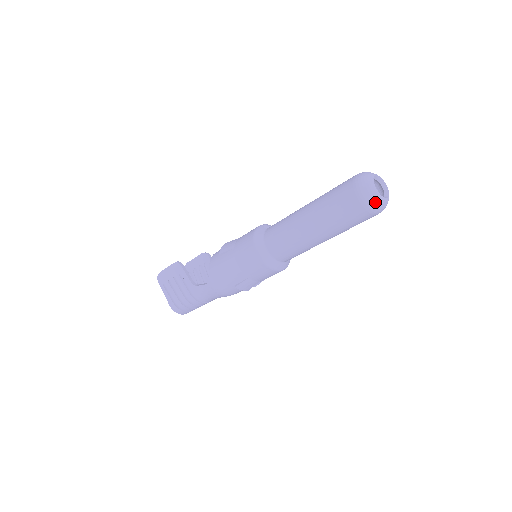
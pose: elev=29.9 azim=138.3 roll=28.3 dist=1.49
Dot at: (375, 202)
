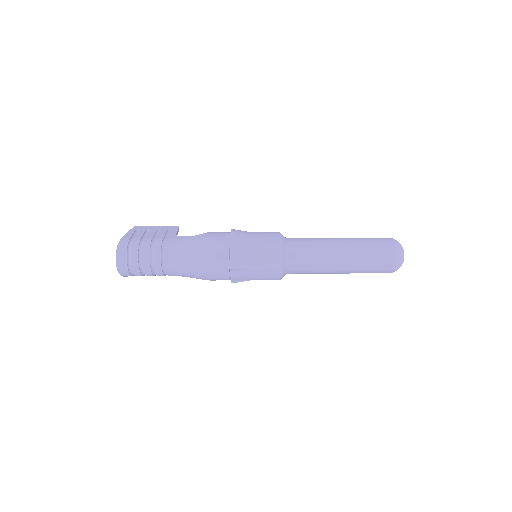
Dot at: (400, 247)
